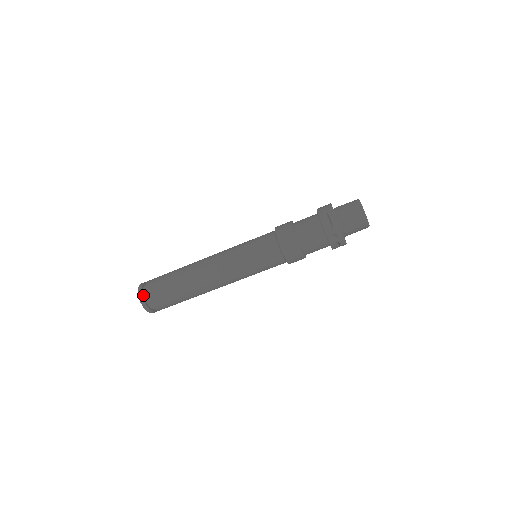
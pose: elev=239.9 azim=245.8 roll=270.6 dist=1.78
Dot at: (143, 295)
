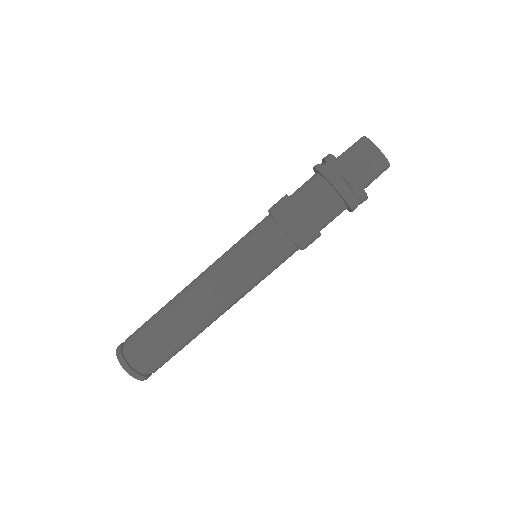
Dot at: (132, 368)
